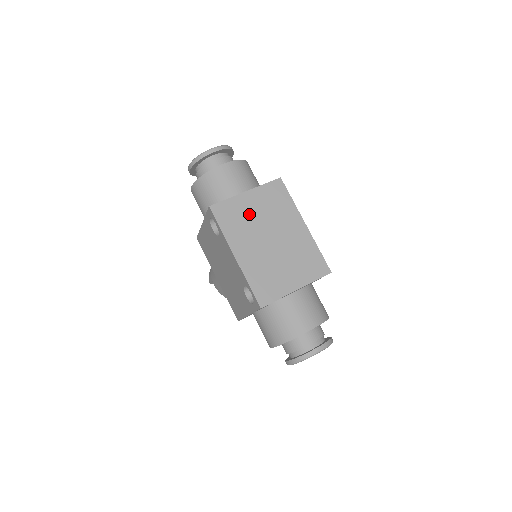
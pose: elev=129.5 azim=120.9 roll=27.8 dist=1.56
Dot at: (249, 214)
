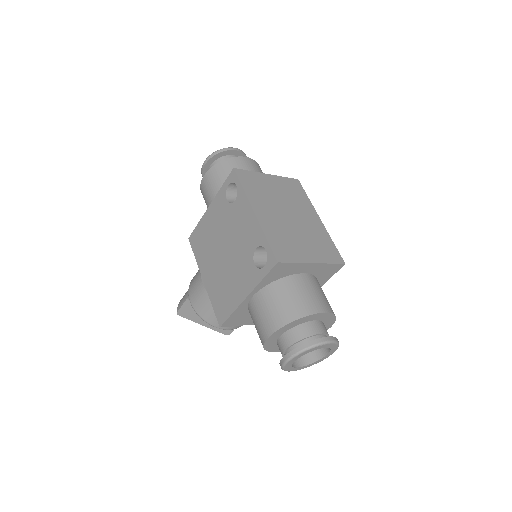
Dot at: (270, 189)
